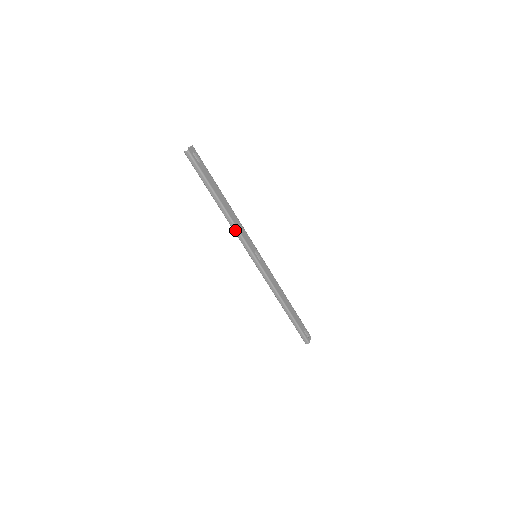
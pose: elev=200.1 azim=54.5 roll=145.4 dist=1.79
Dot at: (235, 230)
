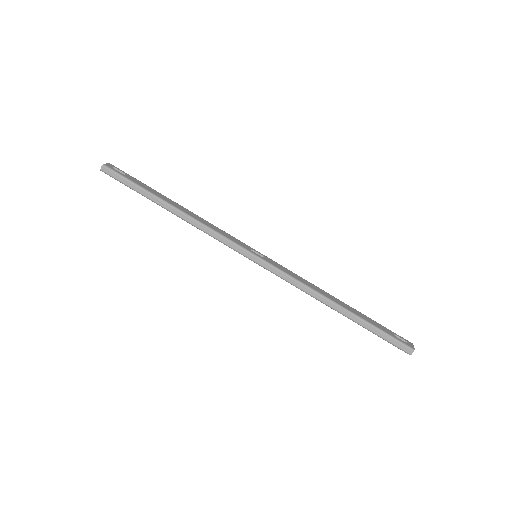
Dot at: (208, 231)
